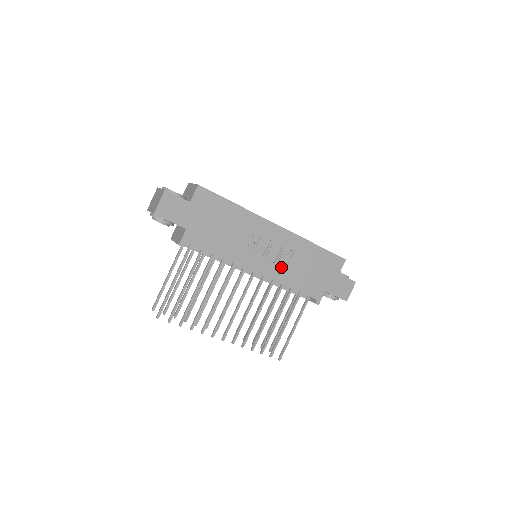
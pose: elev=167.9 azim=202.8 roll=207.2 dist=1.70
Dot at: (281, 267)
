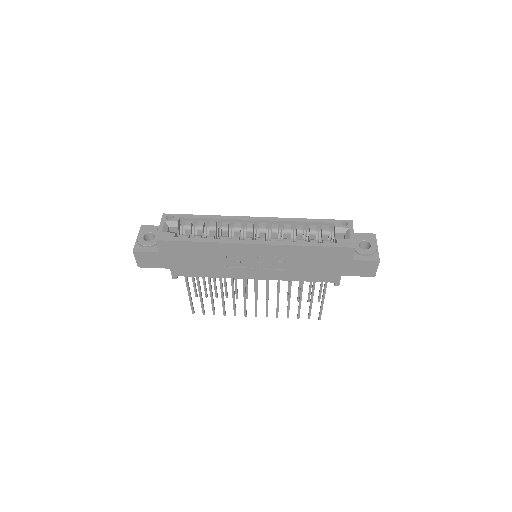
Dot at: (278, 270)
